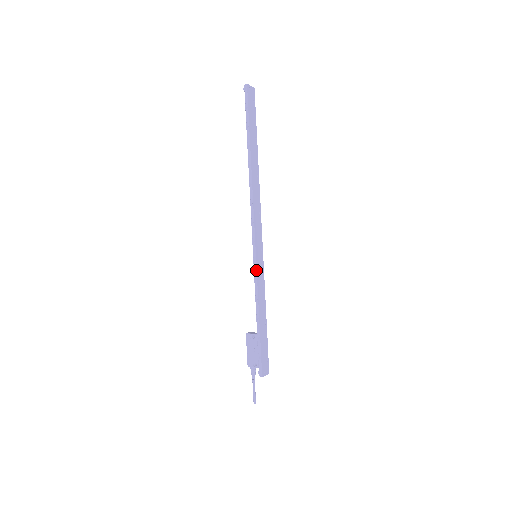
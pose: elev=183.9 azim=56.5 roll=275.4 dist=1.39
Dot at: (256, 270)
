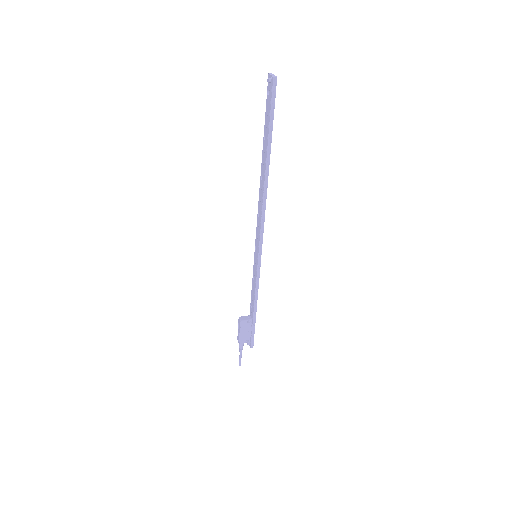
Dot at: occluded
